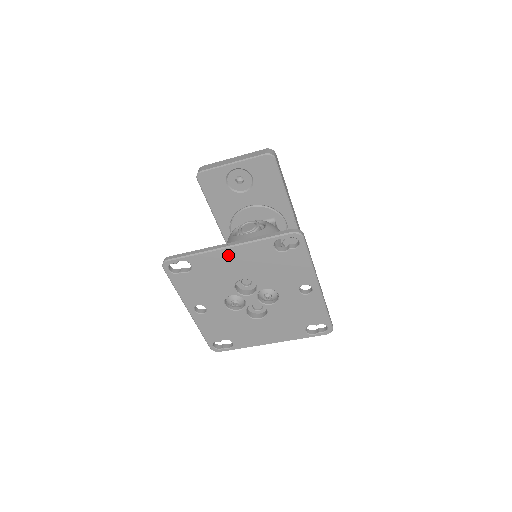
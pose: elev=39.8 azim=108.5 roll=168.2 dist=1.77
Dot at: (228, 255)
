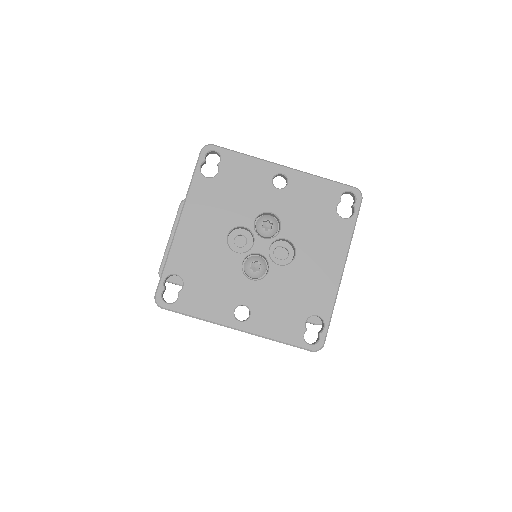
Dot at: (188, 228)
